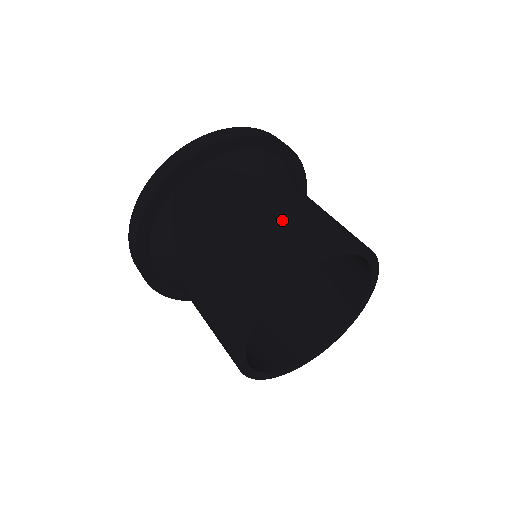
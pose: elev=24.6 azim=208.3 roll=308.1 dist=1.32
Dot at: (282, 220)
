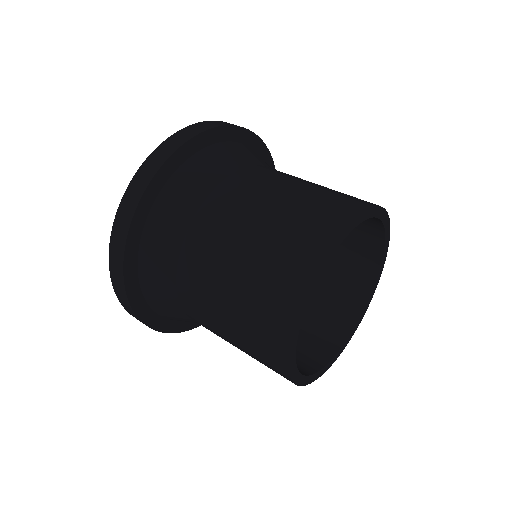
Dot at: (287, 204)
